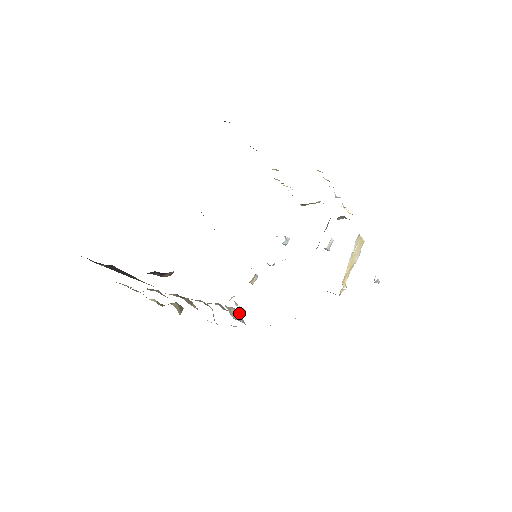
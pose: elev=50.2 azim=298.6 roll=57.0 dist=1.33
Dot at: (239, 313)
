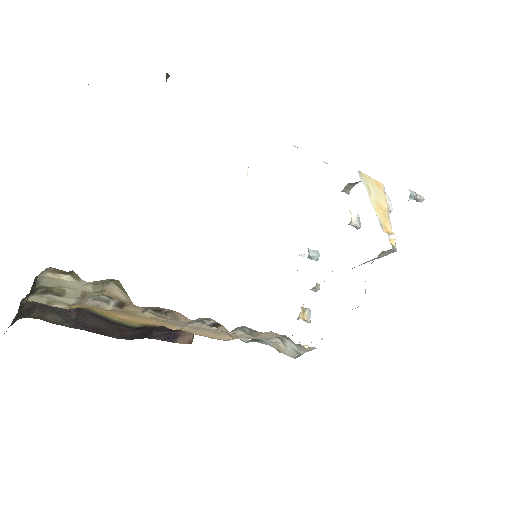
Dot at: (289, 342)
